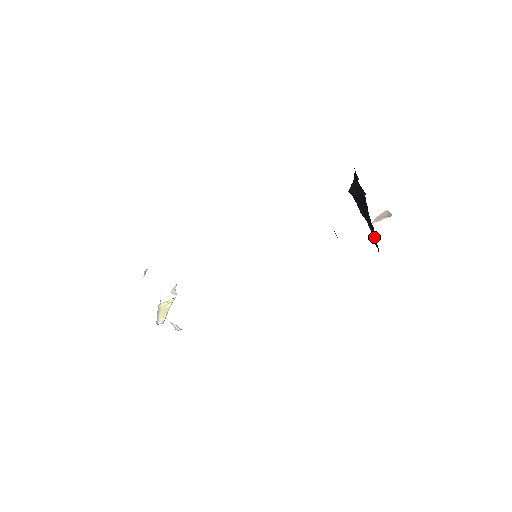
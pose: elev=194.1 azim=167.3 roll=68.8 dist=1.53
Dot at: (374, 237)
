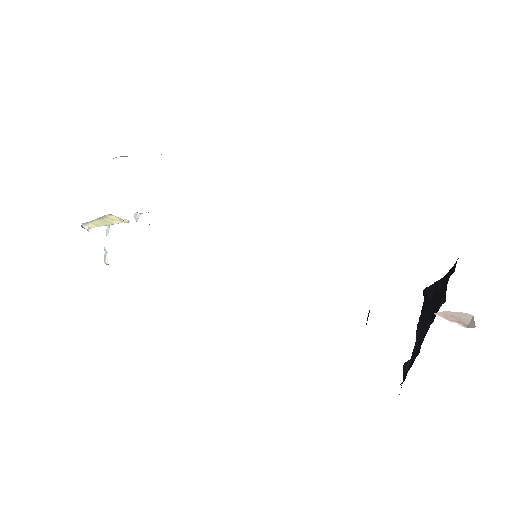
Dot at: occluded
